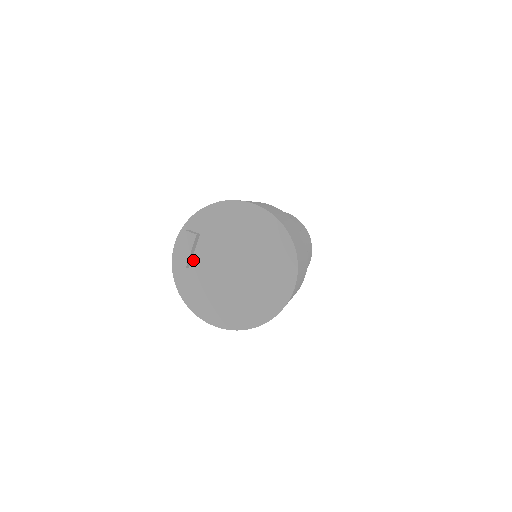
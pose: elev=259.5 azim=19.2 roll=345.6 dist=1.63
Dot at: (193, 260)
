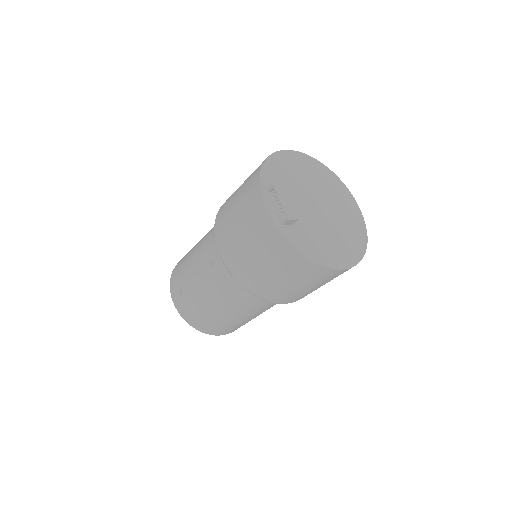
Dot at: occluded
